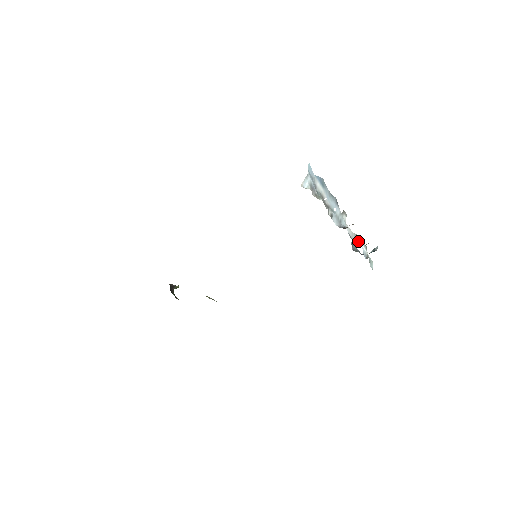
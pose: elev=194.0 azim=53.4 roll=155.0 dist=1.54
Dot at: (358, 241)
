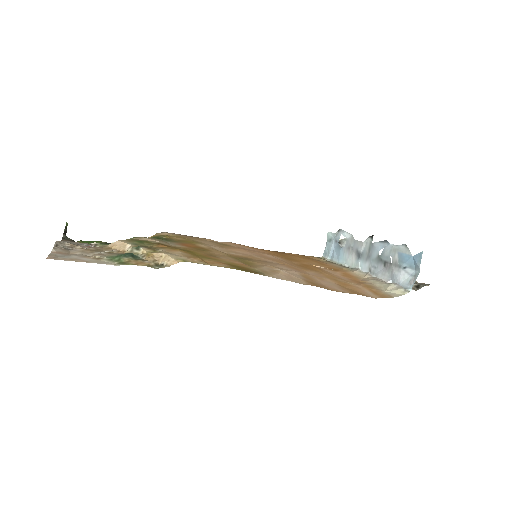
Dot at: (346, 237)
